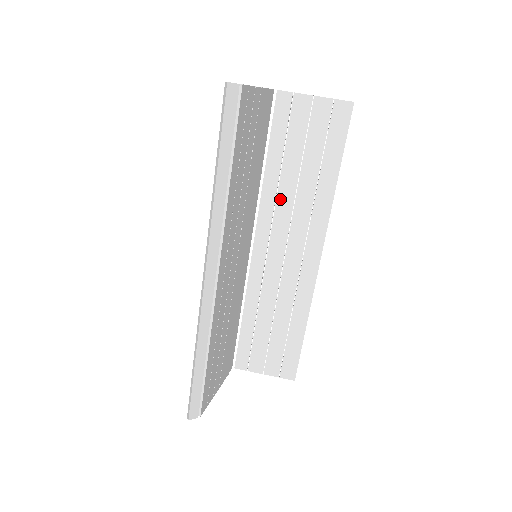
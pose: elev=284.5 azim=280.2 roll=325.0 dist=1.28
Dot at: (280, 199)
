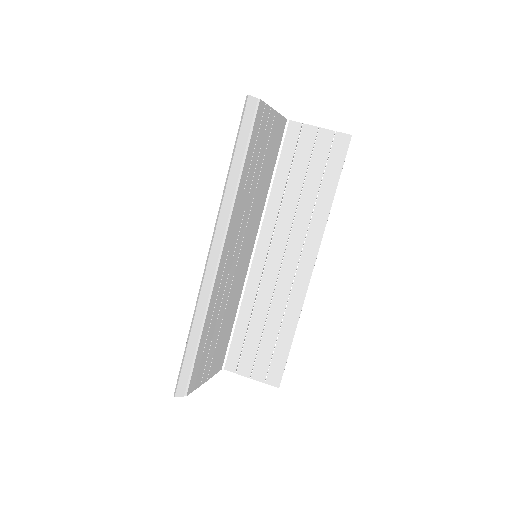
Dot at: (283, 212)
